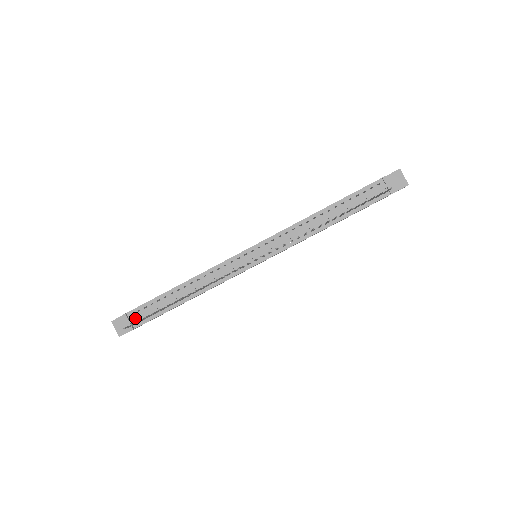
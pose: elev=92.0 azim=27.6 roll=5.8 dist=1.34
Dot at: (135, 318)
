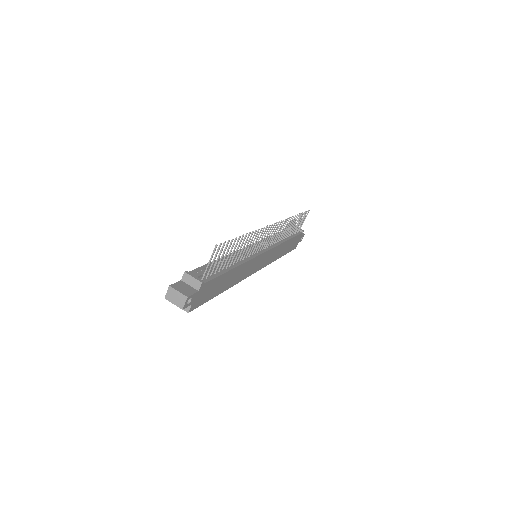
Dot at: (199, 274)
